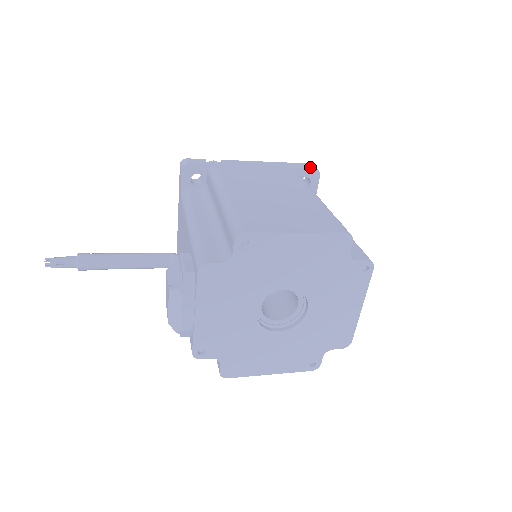
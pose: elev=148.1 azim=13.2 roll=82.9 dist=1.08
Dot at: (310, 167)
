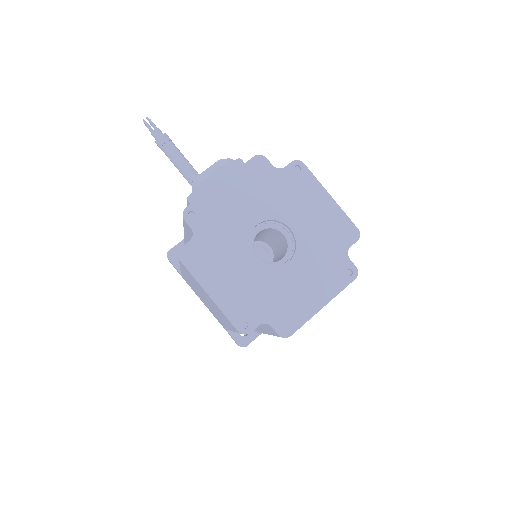
Dot at: occluded
